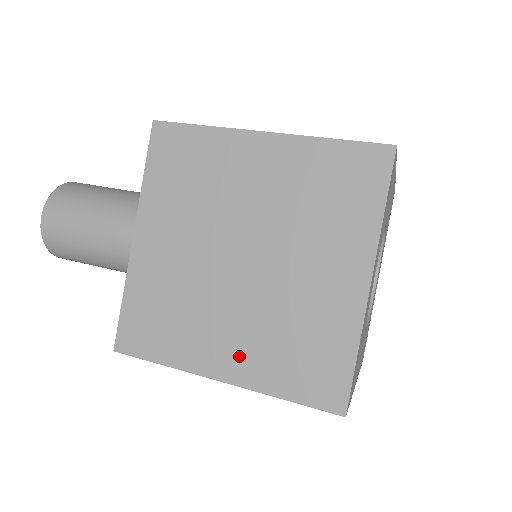
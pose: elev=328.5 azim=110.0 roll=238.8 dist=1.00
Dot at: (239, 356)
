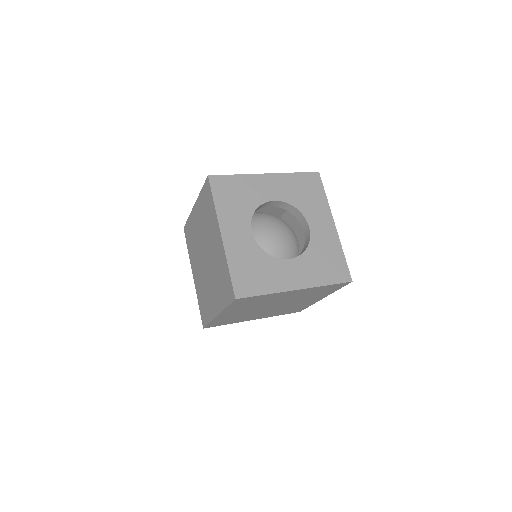
Dot at: occluded
